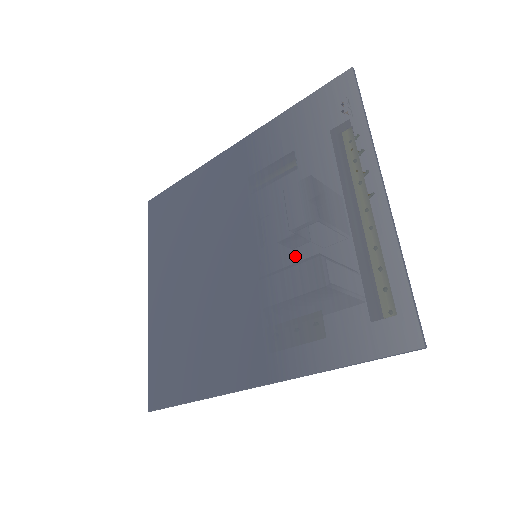
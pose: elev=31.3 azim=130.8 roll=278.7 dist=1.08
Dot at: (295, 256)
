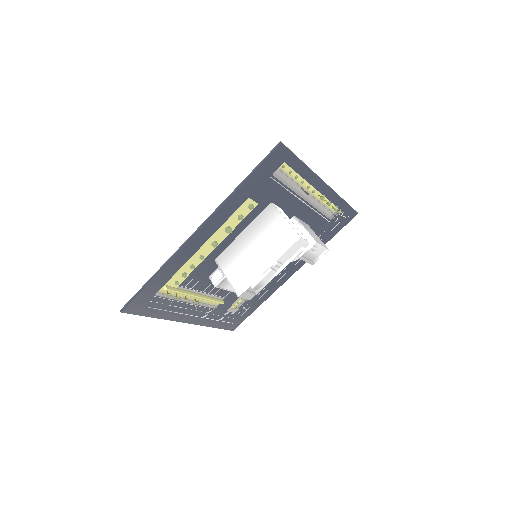
Dot at: occluded
